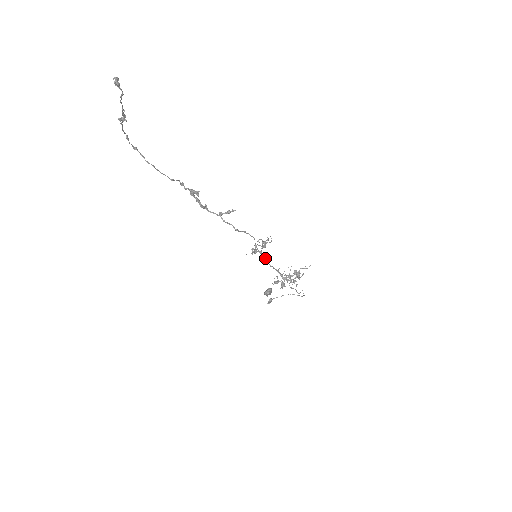
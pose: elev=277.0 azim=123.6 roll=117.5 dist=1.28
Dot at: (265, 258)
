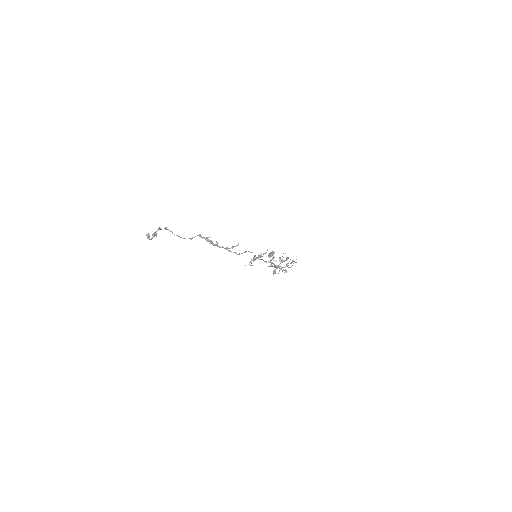
Dot at: (262, 259)
